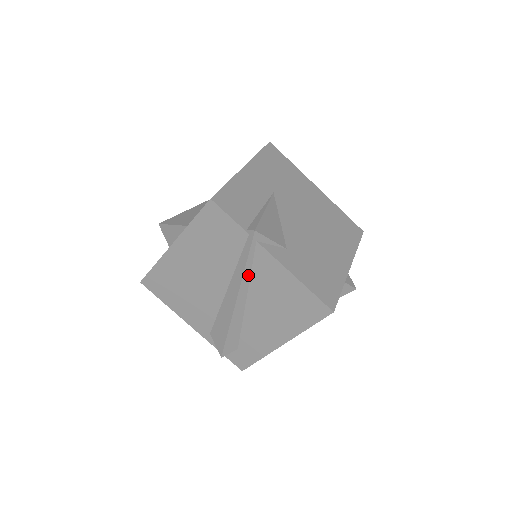
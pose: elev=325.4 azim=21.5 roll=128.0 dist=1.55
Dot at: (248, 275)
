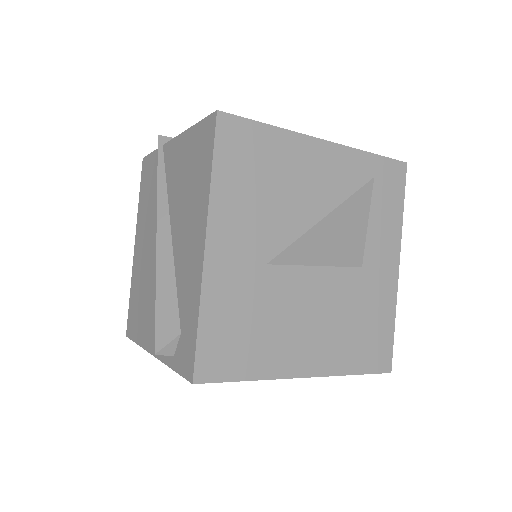
Dot at: (164, 190)
